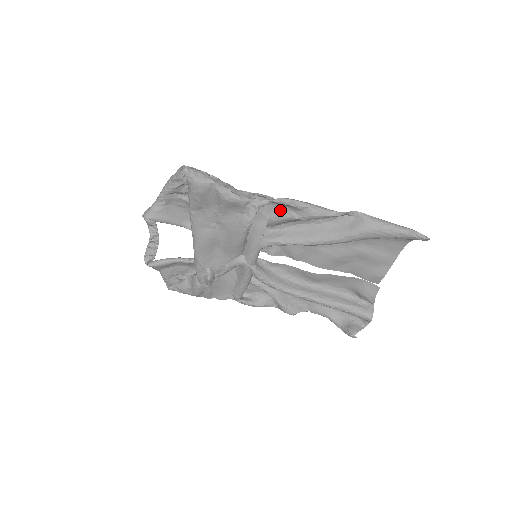
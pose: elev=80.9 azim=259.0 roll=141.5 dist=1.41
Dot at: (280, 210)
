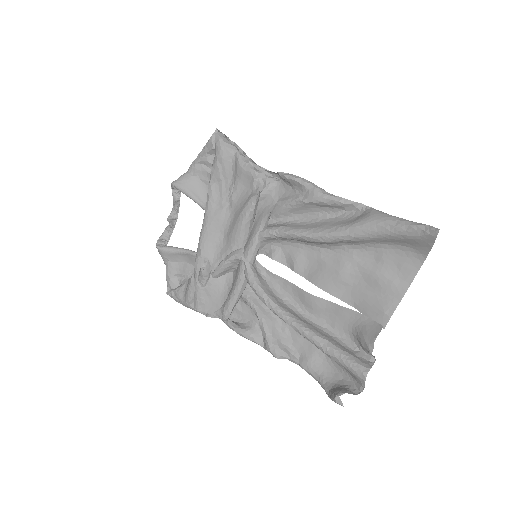
Dot at: (289, 194)
